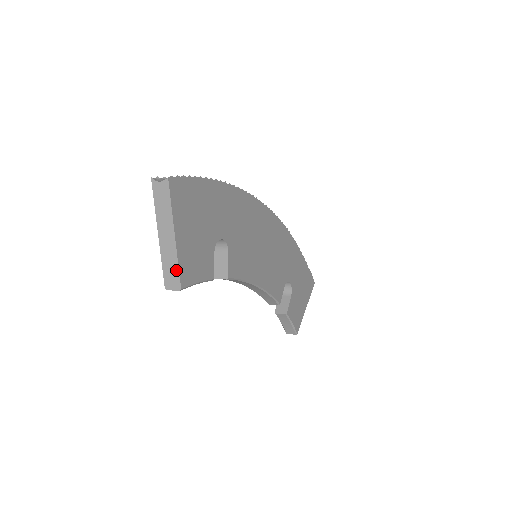
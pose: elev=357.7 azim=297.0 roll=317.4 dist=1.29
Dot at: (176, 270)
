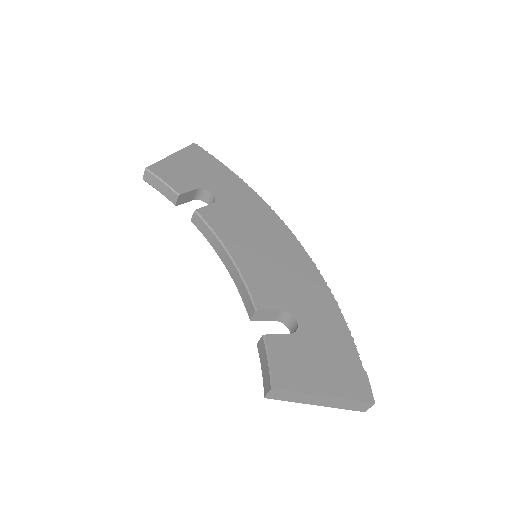
Dot at: (155, 165)
